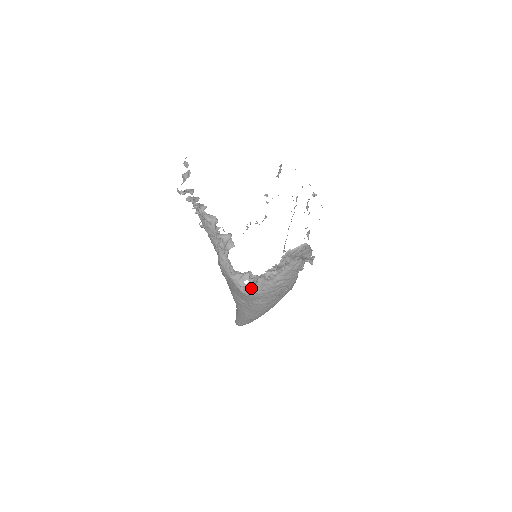
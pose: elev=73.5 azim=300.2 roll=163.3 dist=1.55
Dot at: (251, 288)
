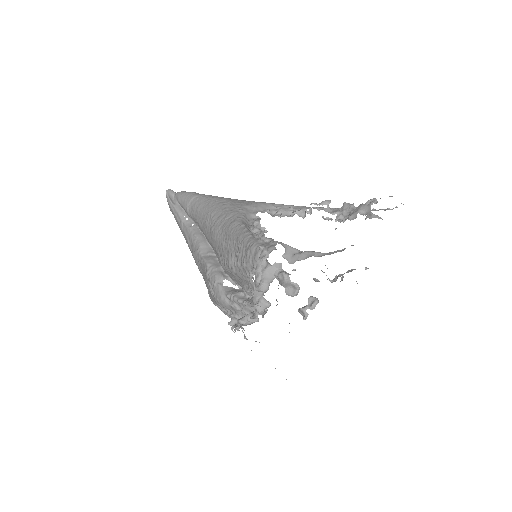
Dot at: (224, 313)
